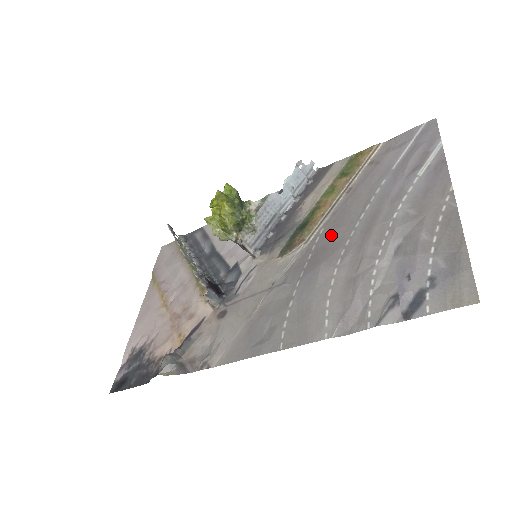
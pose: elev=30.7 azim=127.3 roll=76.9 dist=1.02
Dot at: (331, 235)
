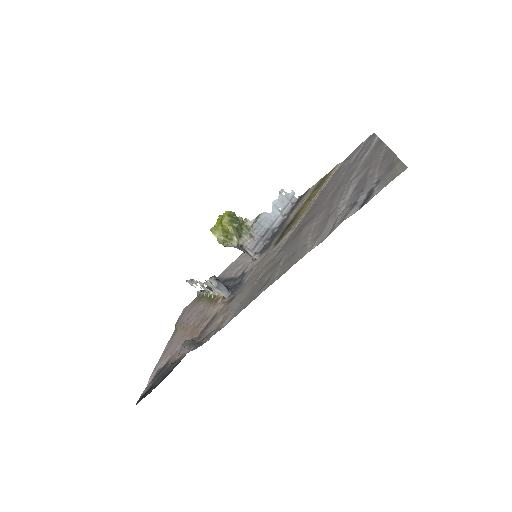
Dot at: (310, 214)
